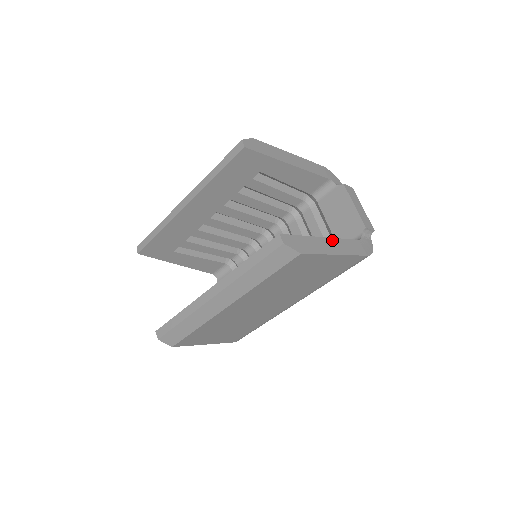
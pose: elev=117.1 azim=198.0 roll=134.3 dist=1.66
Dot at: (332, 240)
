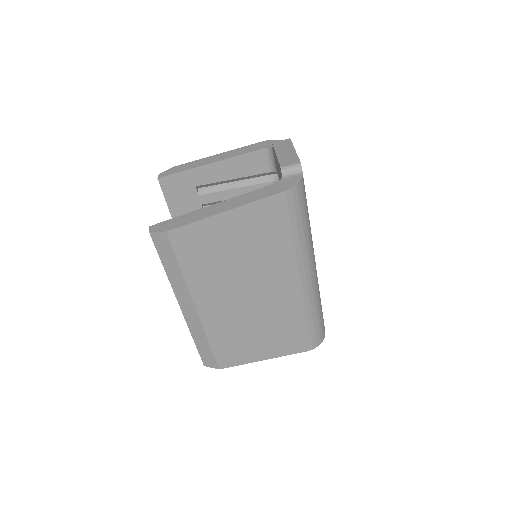
Dot at: (224, 202)
